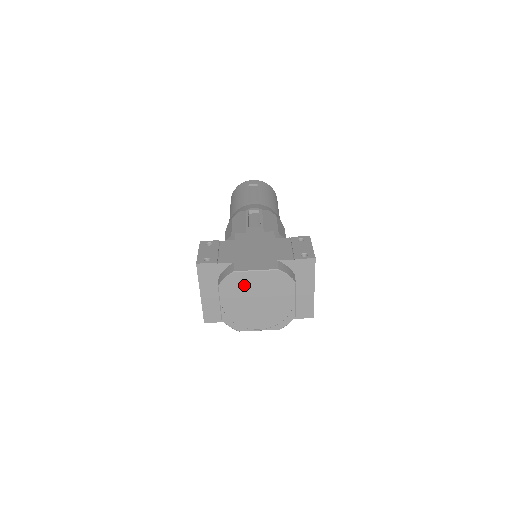
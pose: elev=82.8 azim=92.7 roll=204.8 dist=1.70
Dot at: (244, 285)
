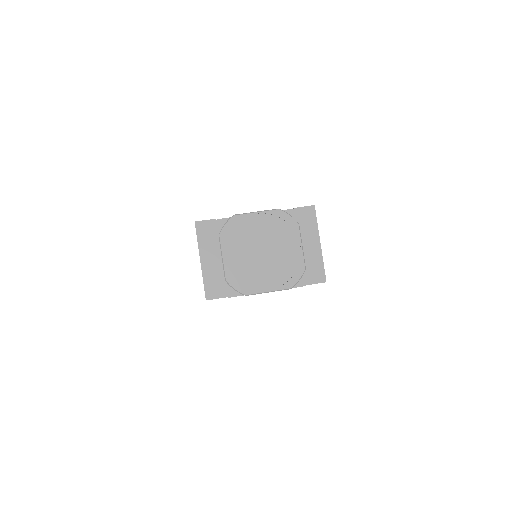
Dot at: (246, 231)
